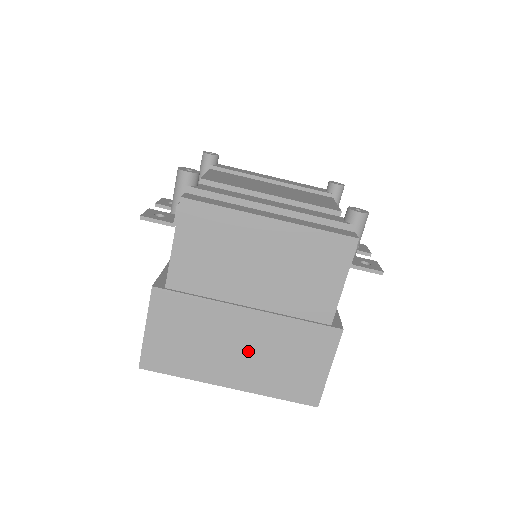
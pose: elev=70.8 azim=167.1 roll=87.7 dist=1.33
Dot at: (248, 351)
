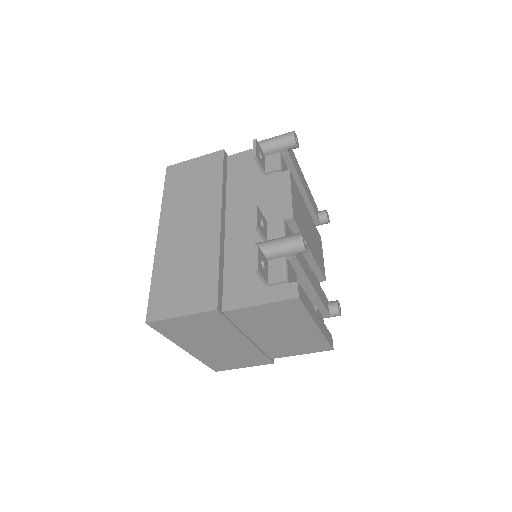
Dot at: (220, 348)
